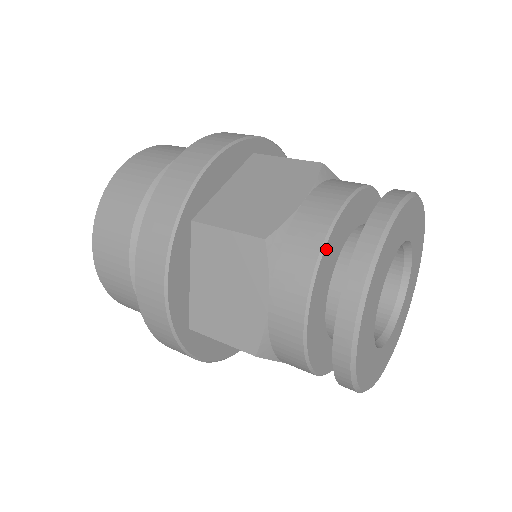
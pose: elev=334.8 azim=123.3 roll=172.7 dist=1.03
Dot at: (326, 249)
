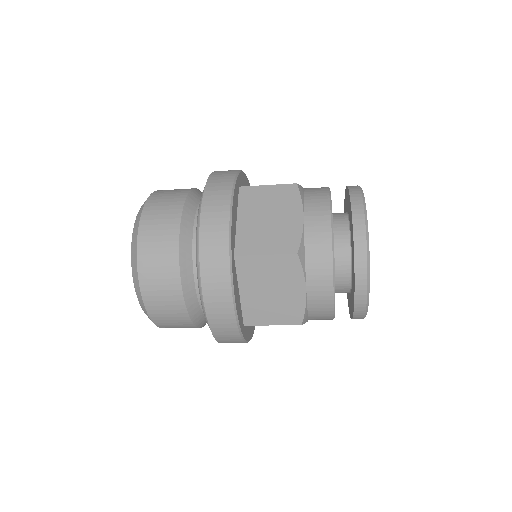
Dot at: occluded
